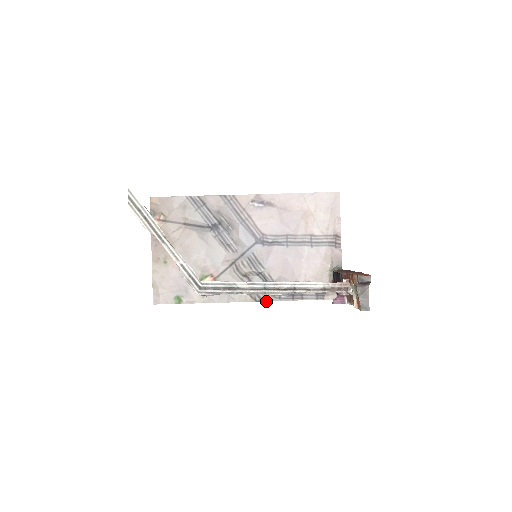
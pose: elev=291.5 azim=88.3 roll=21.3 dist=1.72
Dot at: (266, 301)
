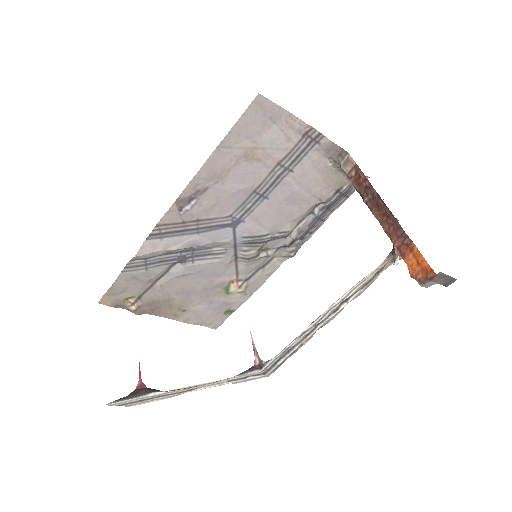
Dot at: occluded
